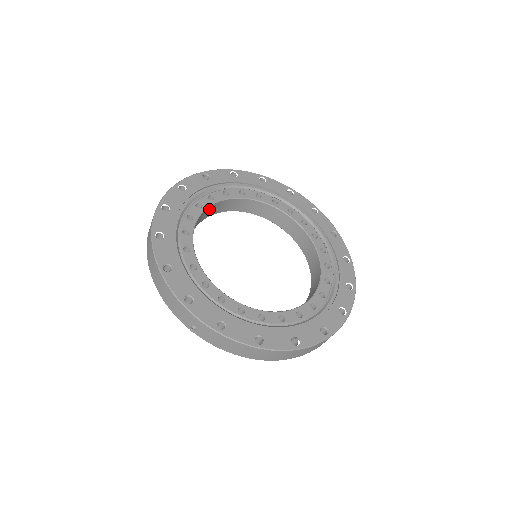
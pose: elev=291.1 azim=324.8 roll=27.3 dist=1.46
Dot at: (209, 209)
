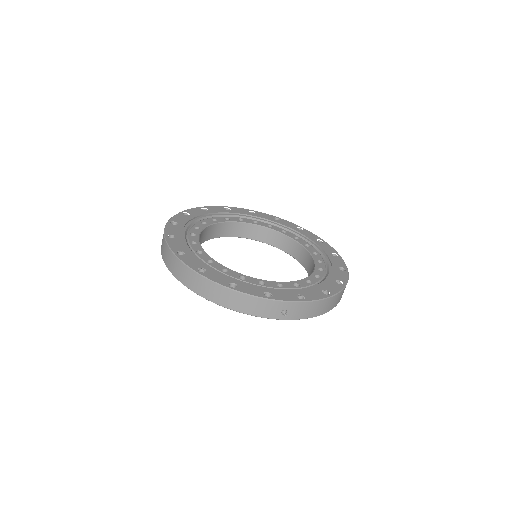
Dot at: occluded
